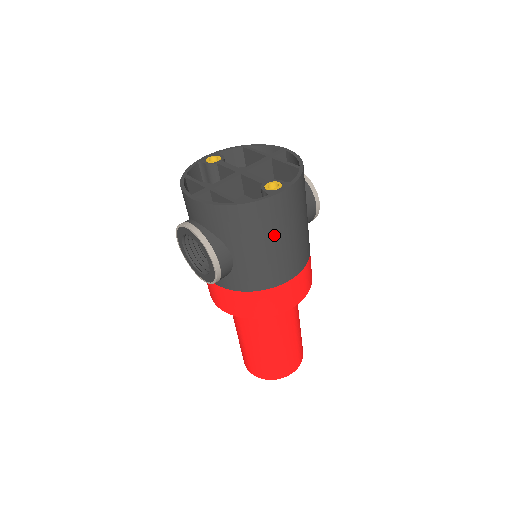
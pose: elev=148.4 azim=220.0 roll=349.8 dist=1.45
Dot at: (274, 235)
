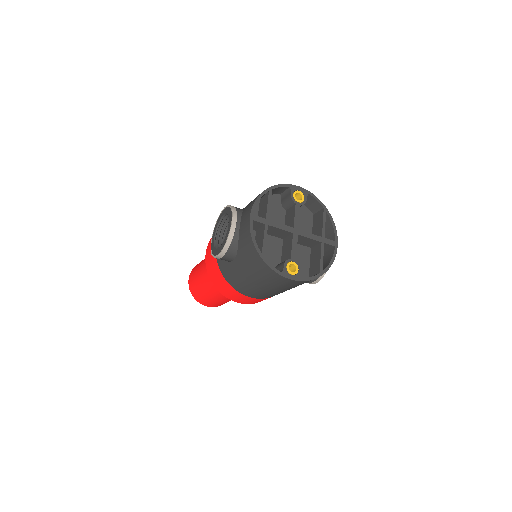
Dot at: (263, 283)
